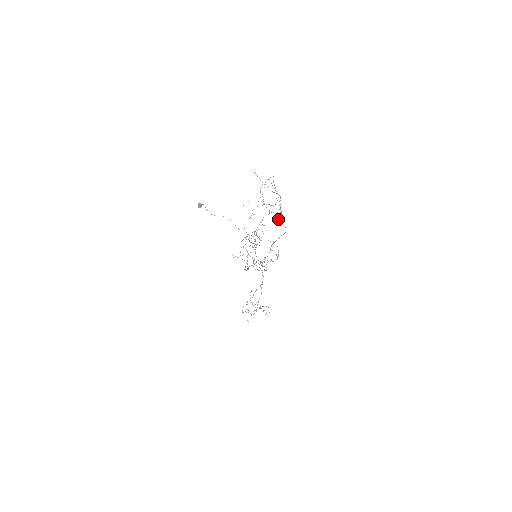
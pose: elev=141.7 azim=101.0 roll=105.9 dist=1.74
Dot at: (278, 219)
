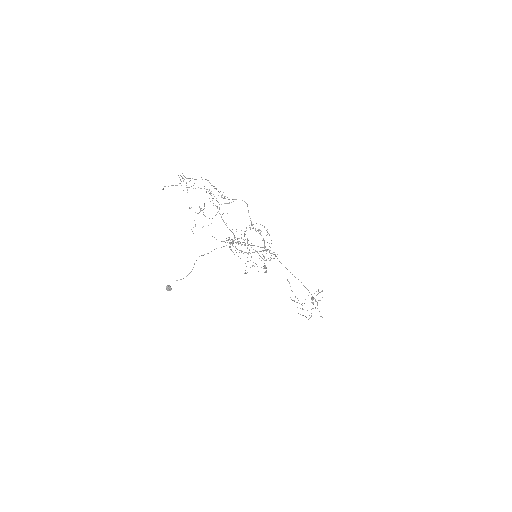
Dot at: (228, 203)
